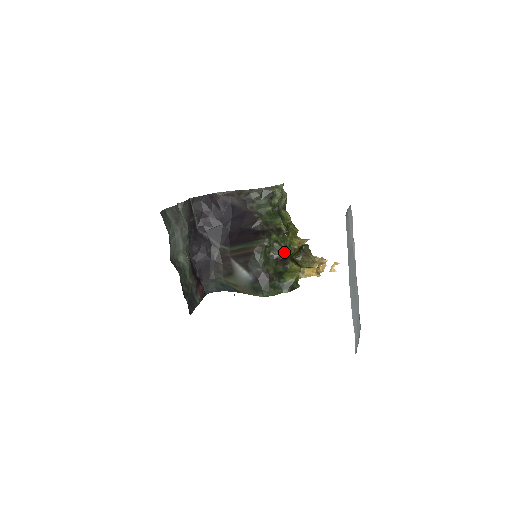
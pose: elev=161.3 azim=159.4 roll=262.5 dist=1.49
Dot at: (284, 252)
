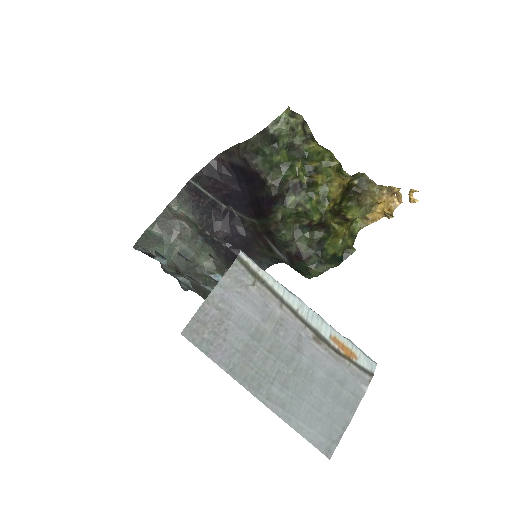
Dot at: (312, 217)
